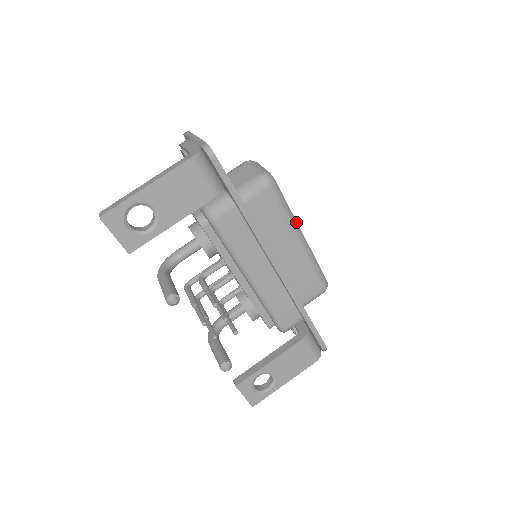
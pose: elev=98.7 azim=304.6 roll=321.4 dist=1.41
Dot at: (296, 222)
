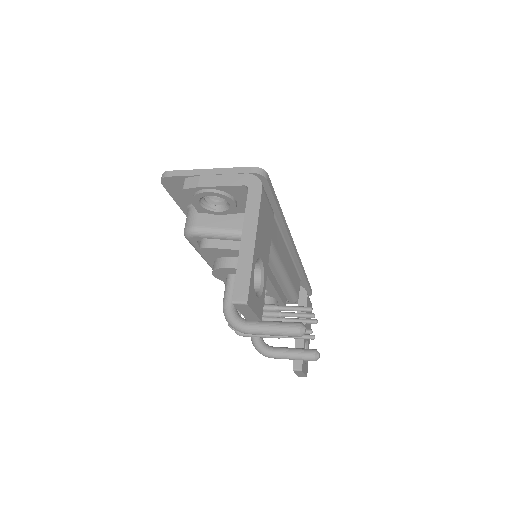
Dot at: occluded
